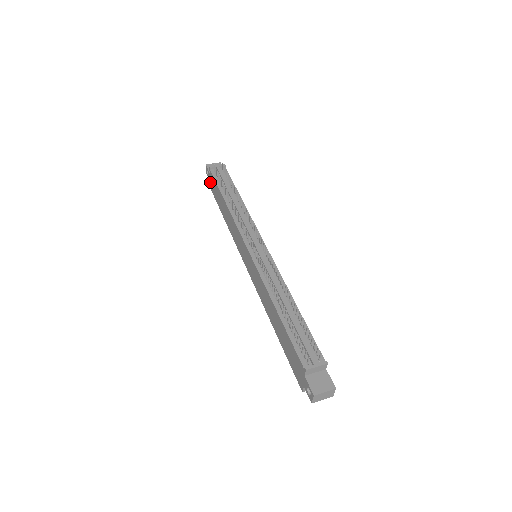
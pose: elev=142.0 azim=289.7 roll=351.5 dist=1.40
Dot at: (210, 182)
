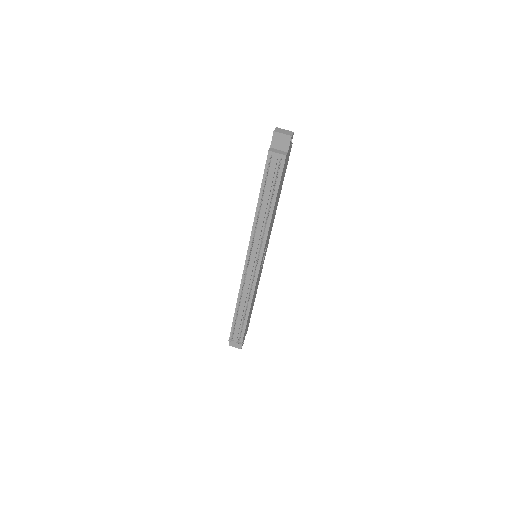
Dot at: occluded
